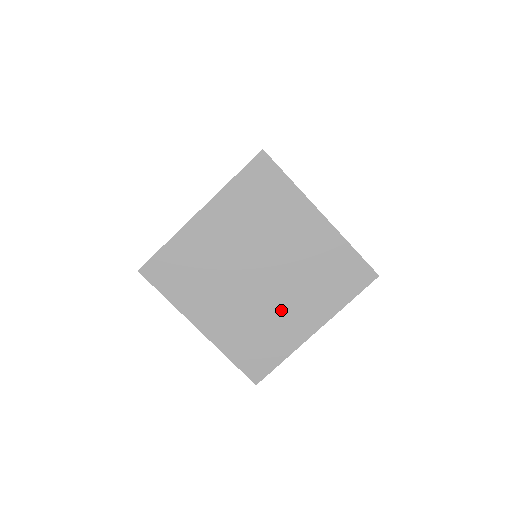
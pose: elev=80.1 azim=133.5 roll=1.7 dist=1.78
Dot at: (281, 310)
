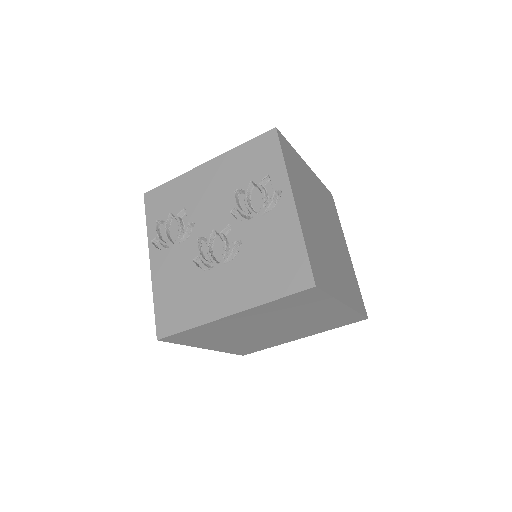
Dot at: (280, 336)
